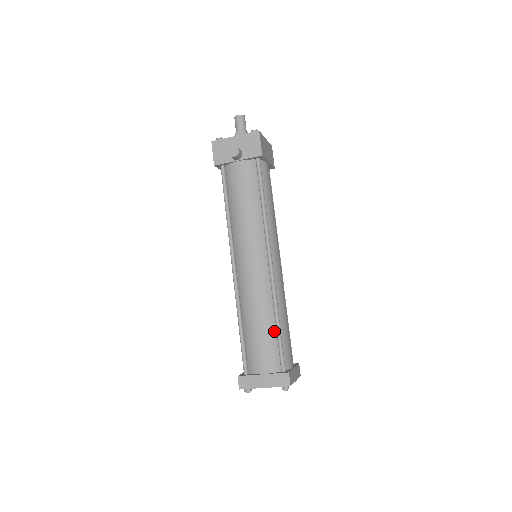
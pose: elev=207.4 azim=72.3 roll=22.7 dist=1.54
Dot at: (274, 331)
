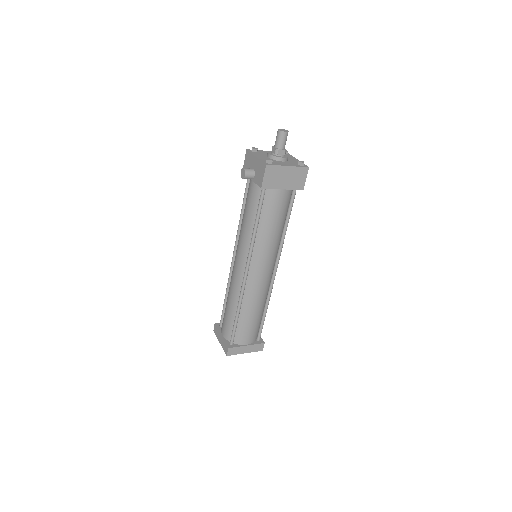
Dot at: (235, 317)
